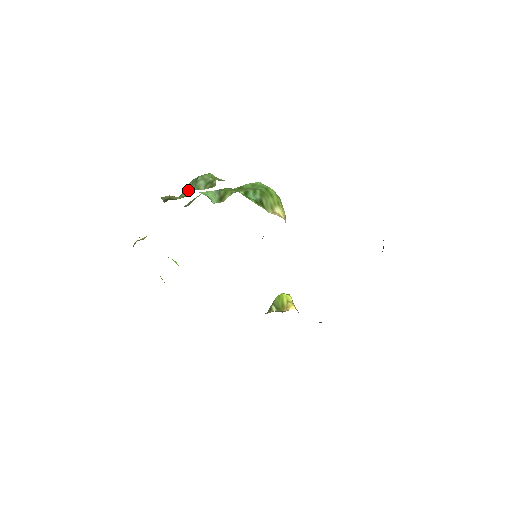
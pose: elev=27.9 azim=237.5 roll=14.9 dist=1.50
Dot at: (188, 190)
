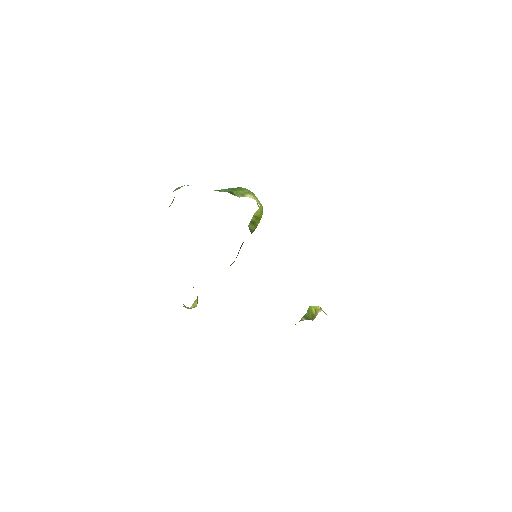
Dot at: (172, 202)
